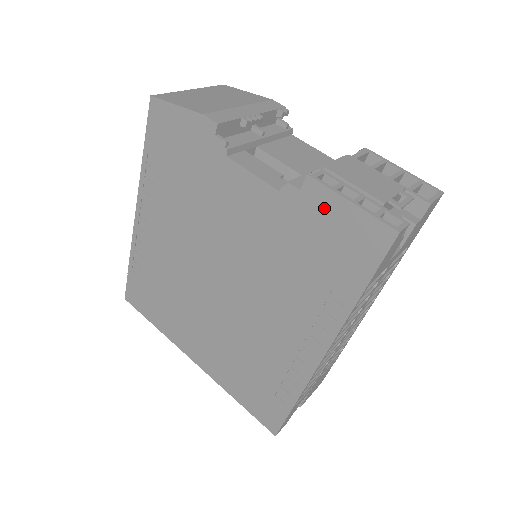
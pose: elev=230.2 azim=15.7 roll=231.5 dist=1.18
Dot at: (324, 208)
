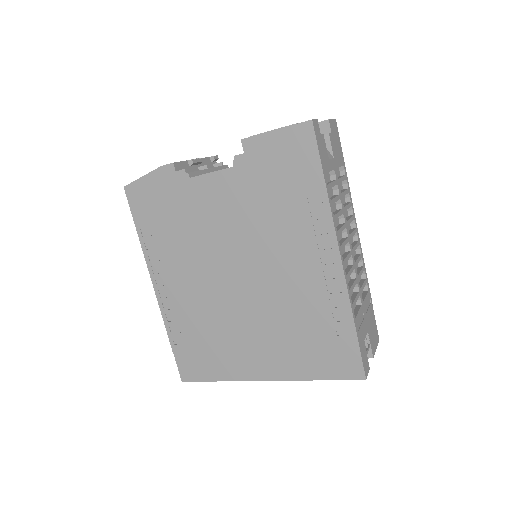
Dot at: (264, 150)
